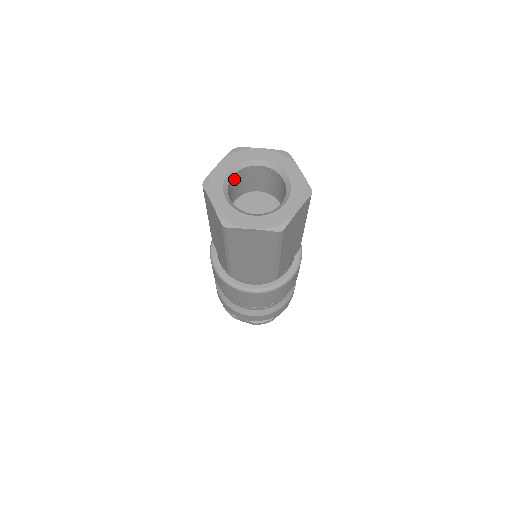
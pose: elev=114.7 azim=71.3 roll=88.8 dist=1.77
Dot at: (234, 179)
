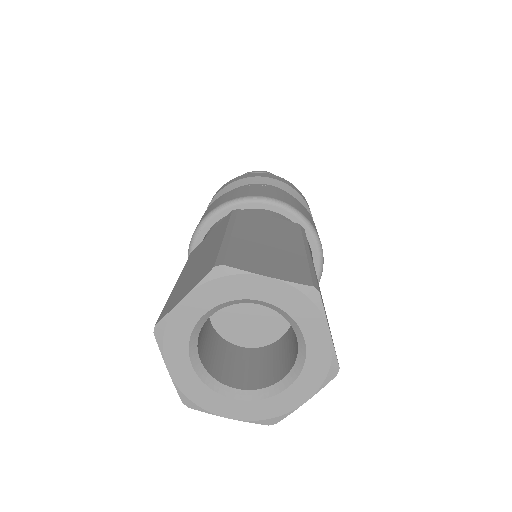
Dot at: (200, 350)
